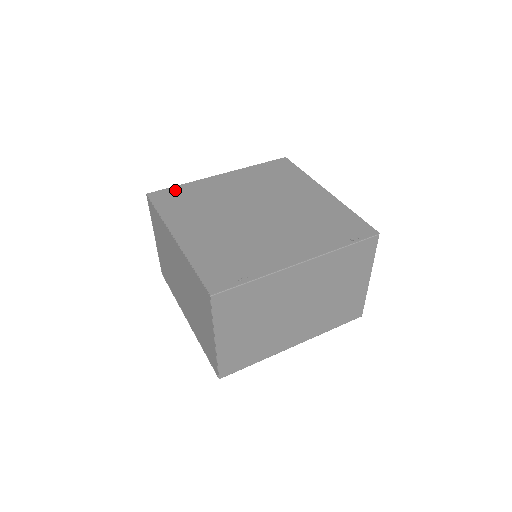
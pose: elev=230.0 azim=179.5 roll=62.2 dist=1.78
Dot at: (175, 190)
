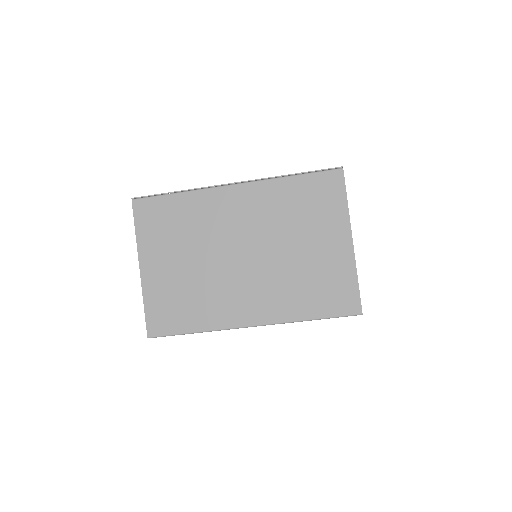
Dot at: occluded
